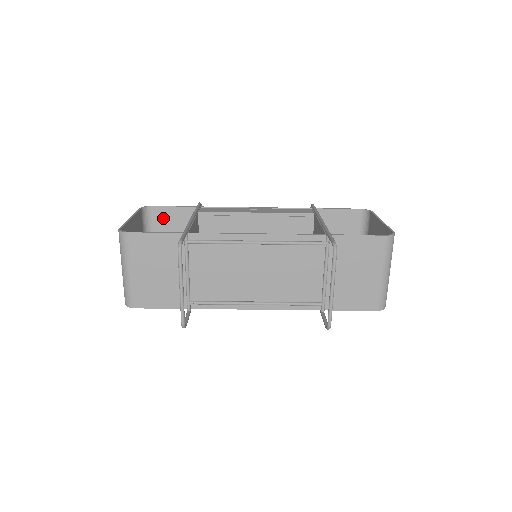
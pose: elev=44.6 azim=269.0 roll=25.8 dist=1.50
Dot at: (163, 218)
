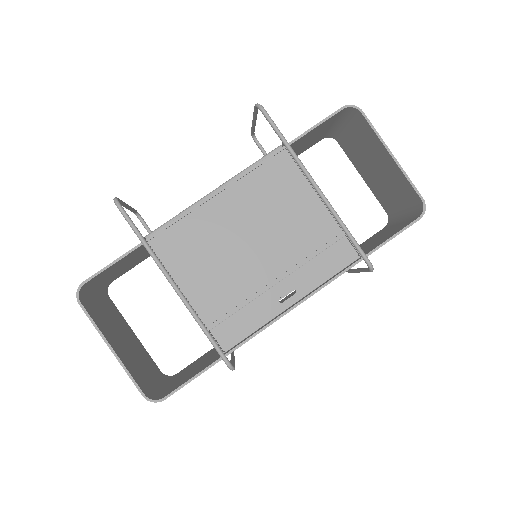
Dot at: (185, 370)
